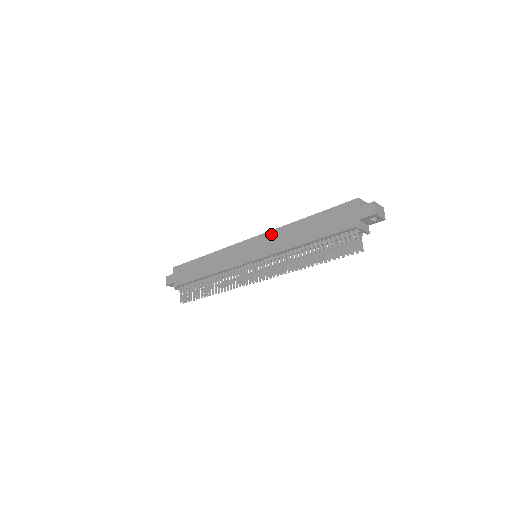
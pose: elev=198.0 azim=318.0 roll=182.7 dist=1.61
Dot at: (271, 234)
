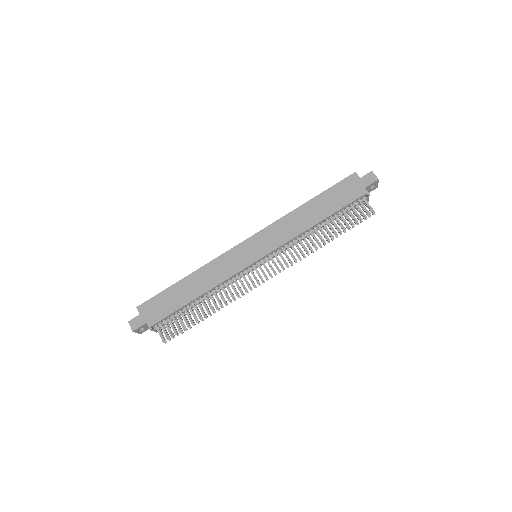
Dot at: (273, 227)
